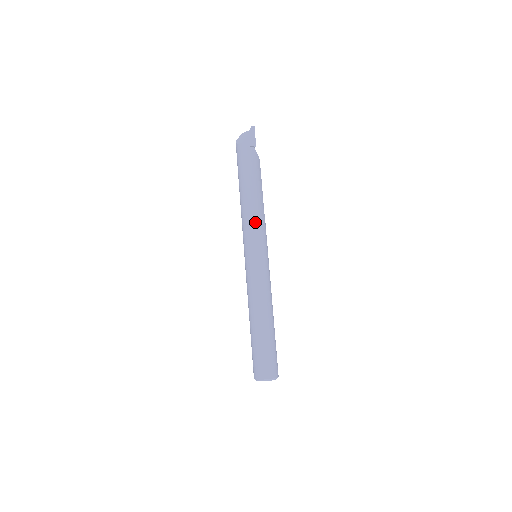
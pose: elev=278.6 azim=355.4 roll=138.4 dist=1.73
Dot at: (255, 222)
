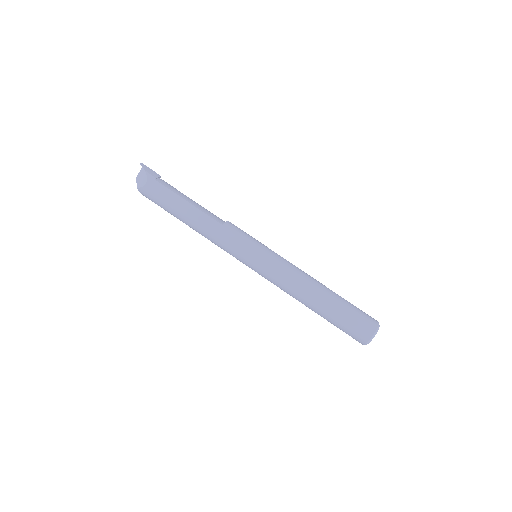
Dot at: (229, 228)
